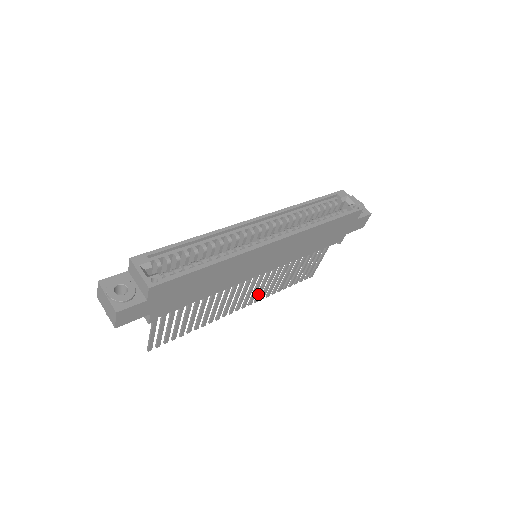
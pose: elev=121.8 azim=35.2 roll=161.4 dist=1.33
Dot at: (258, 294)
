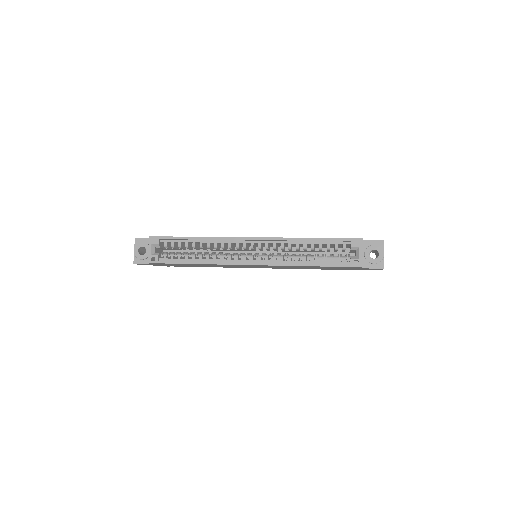
Dot at: occluded
